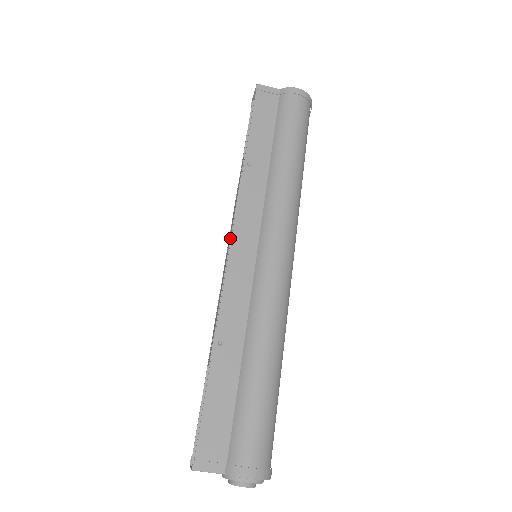
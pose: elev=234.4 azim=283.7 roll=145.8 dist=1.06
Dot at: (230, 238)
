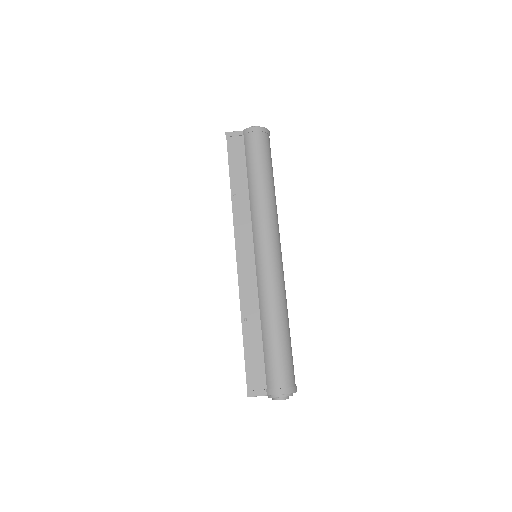
Dot at: occluded
